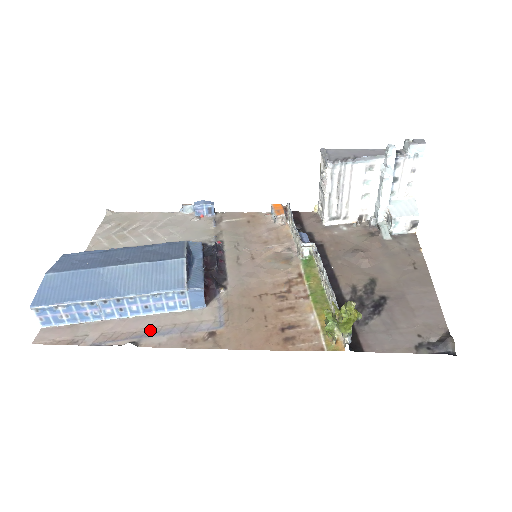
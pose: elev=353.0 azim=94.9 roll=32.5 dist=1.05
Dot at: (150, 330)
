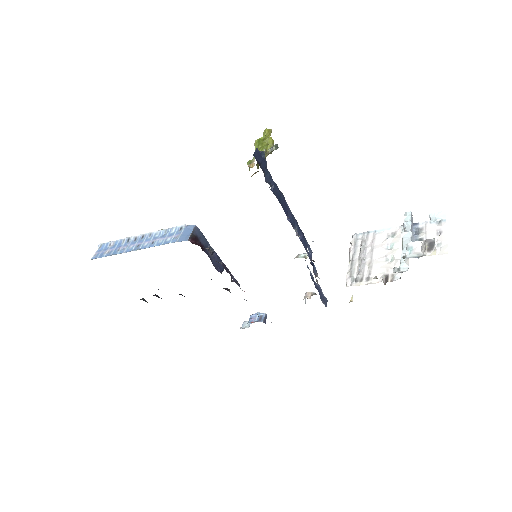
Dot at: occluded
